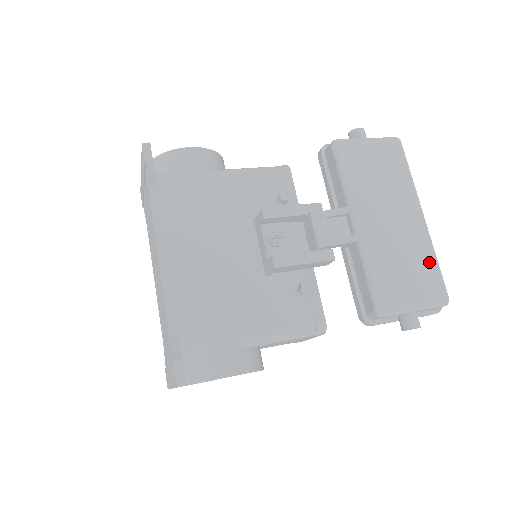
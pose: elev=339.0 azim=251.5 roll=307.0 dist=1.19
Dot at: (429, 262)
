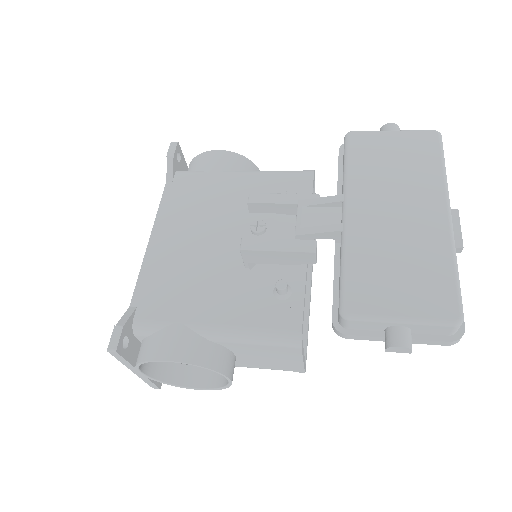
Dot at: (441, 266)
